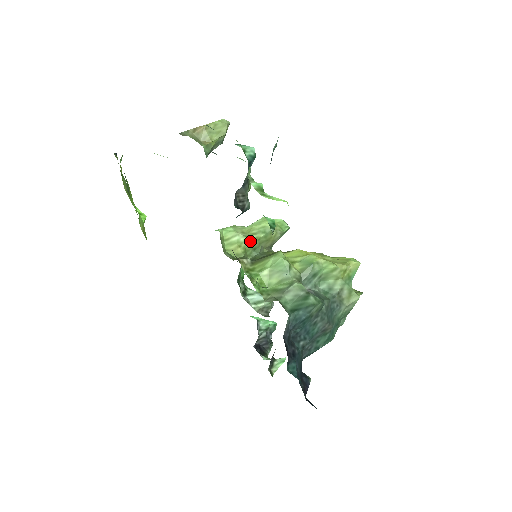
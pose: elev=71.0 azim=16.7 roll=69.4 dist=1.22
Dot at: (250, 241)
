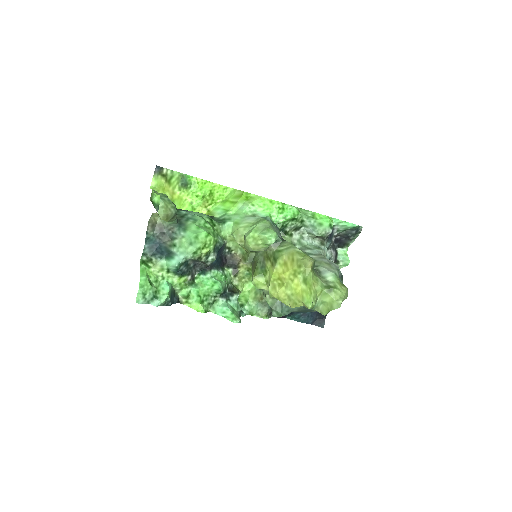
Dot at: (246, 249)
